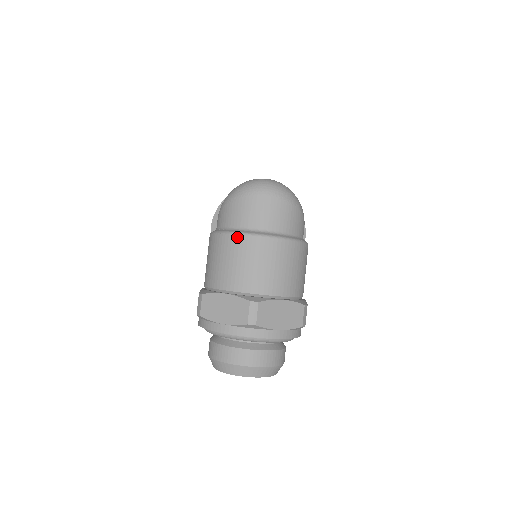
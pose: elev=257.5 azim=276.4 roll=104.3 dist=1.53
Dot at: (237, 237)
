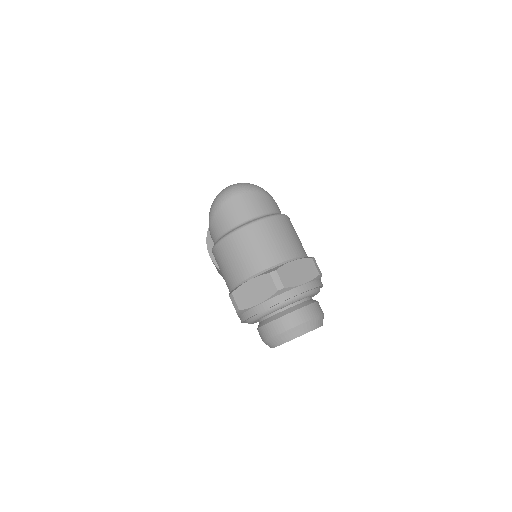
Dot at: (233, 235)
